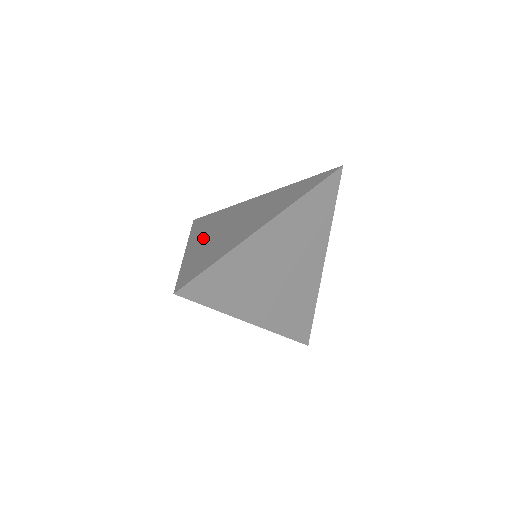
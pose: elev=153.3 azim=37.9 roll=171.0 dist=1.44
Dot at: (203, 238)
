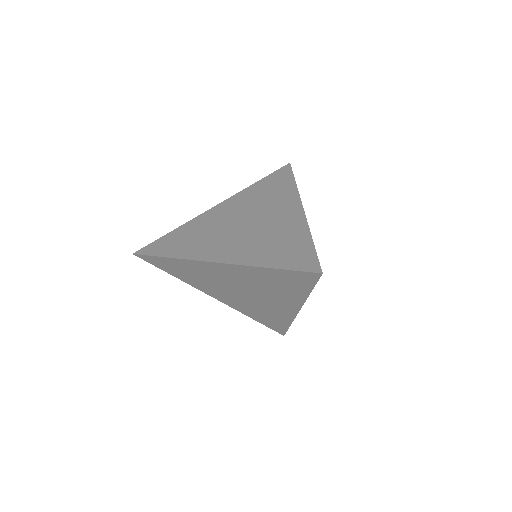
Dot at: (228, 209)
